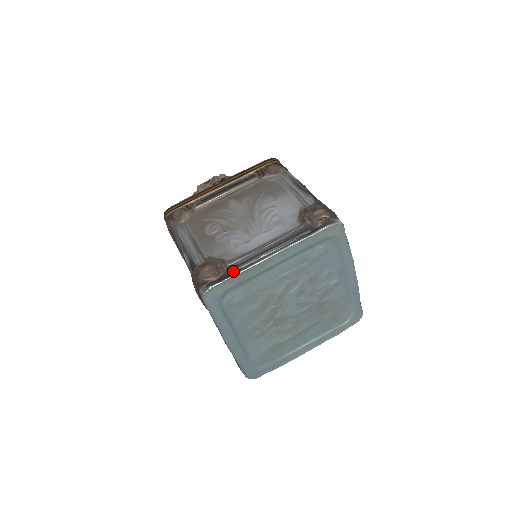
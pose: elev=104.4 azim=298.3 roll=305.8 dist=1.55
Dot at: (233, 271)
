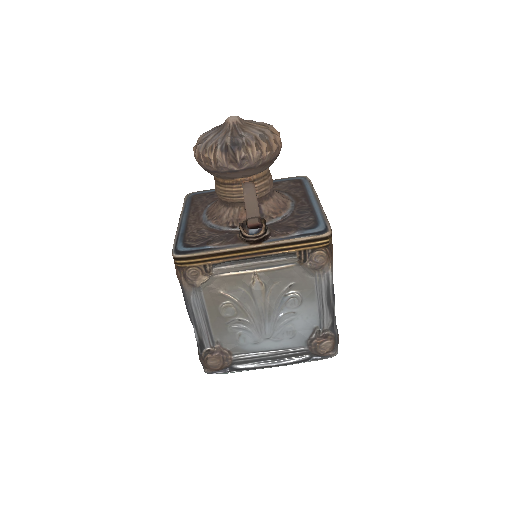
Dot at: (236, 369)
